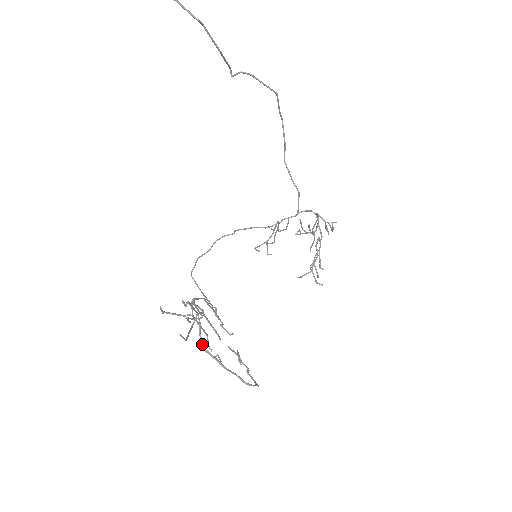
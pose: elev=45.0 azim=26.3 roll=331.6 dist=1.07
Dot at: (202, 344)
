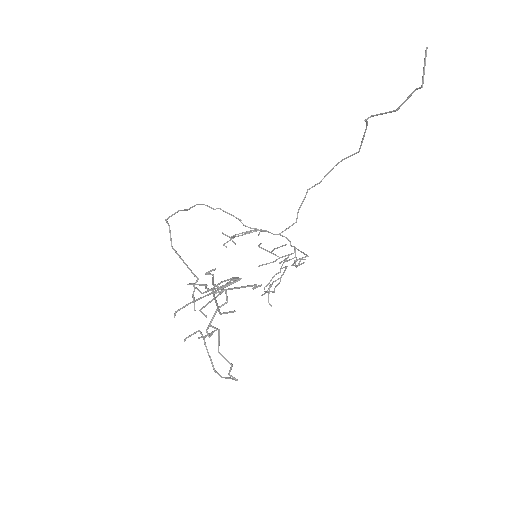
Dot at: (212, 319)
